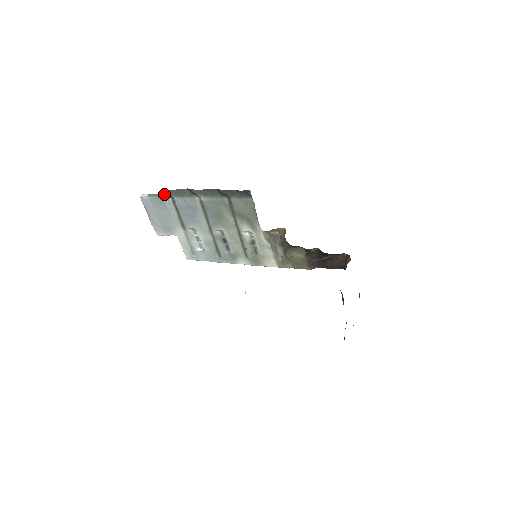
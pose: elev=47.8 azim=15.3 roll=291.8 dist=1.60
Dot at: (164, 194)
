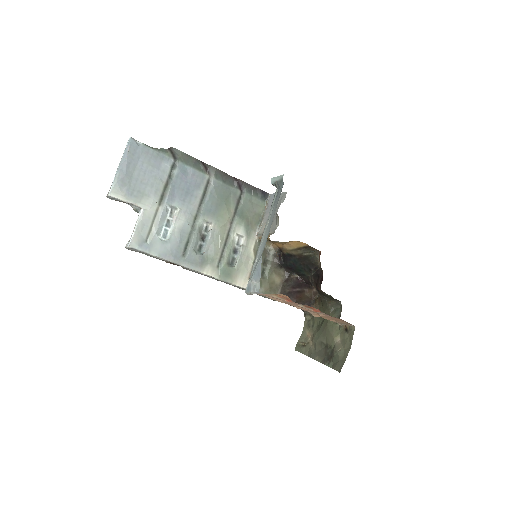
Dot at: (168, 152)
